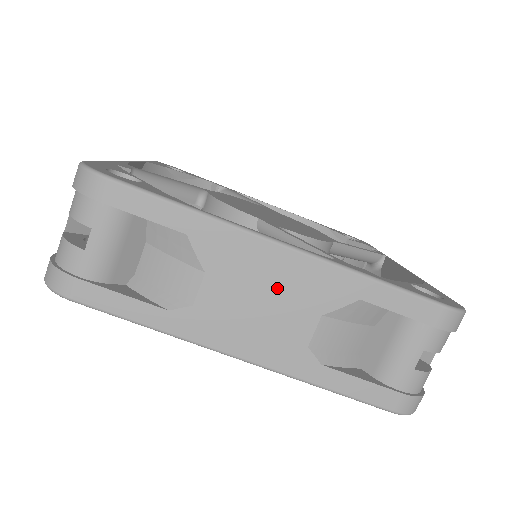
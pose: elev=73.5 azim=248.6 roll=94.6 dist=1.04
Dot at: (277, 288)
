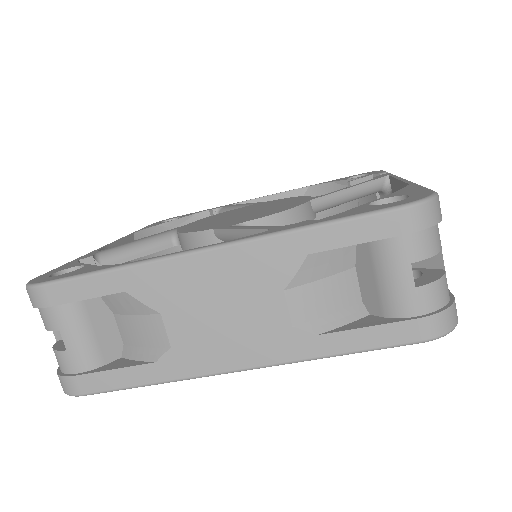
Dot at: (227, 290)
